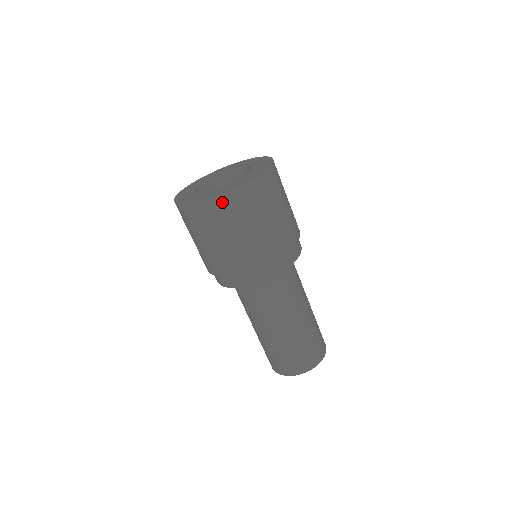
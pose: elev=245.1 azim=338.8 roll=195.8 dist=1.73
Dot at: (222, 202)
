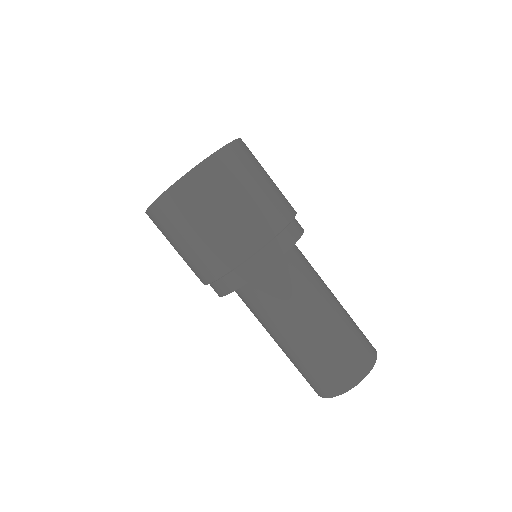
Dot at: (171, 199)
